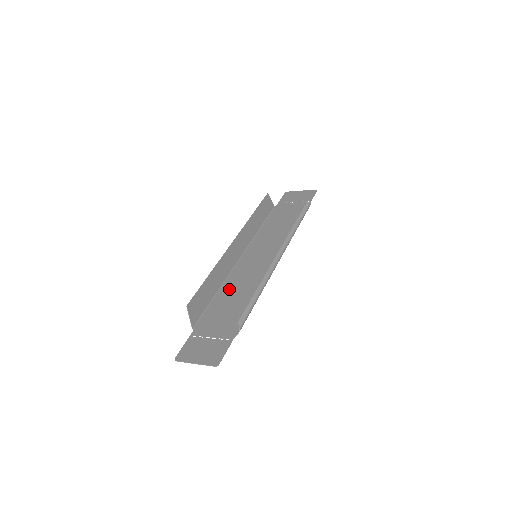
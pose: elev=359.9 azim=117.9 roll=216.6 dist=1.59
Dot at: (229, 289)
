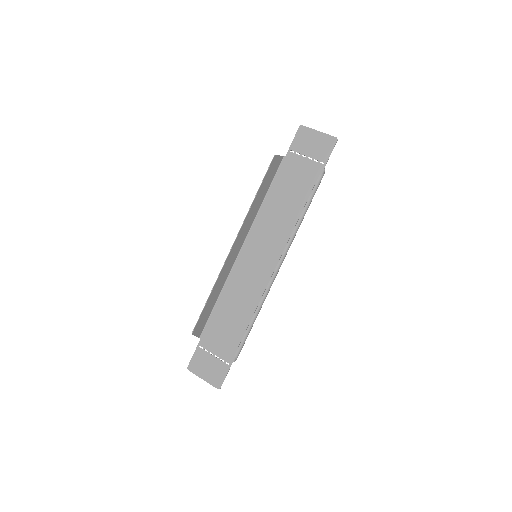
Dot at: (229, 296)
